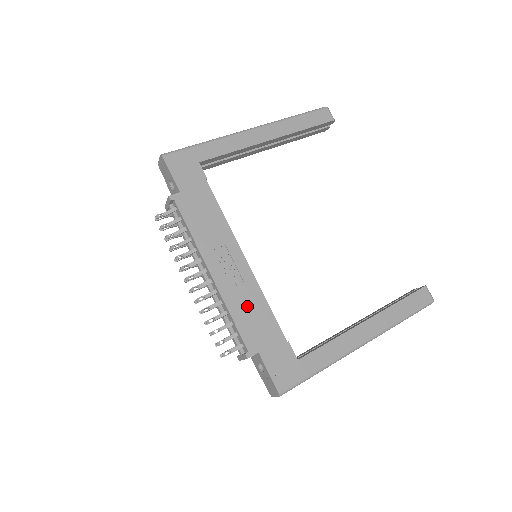
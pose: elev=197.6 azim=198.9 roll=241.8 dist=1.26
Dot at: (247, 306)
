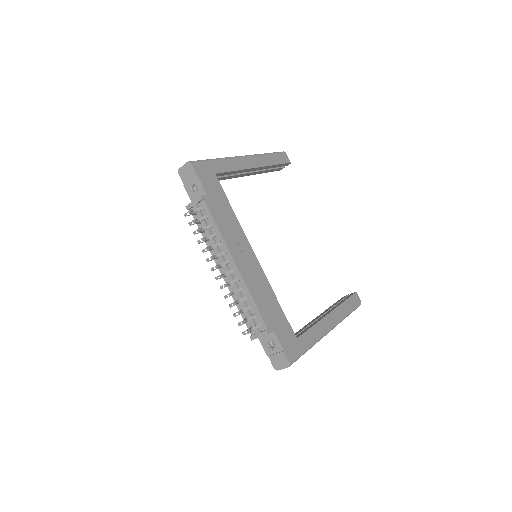
Dot at: (262, 293)
